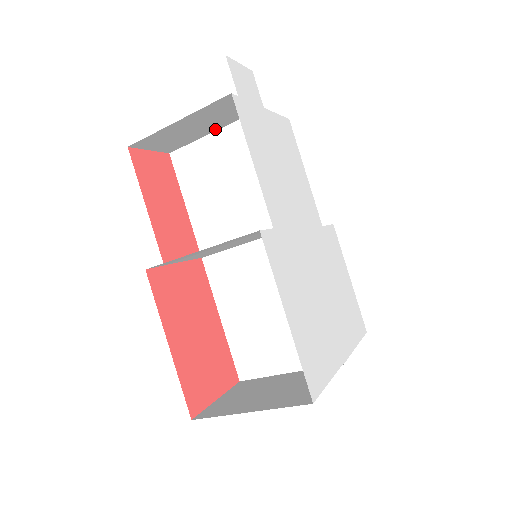
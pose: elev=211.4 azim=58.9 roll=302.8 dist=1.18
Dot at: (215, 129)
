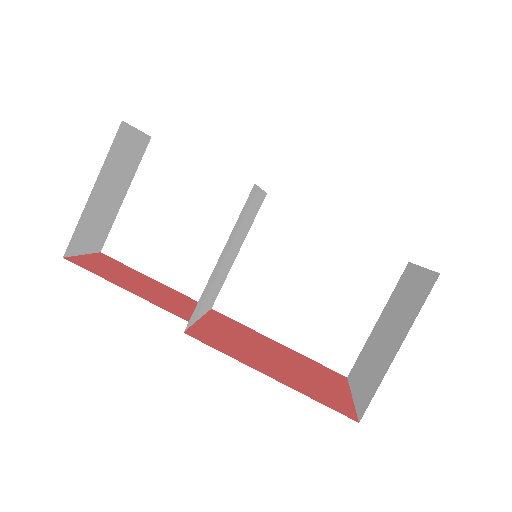
Dot at: (125, 191)
